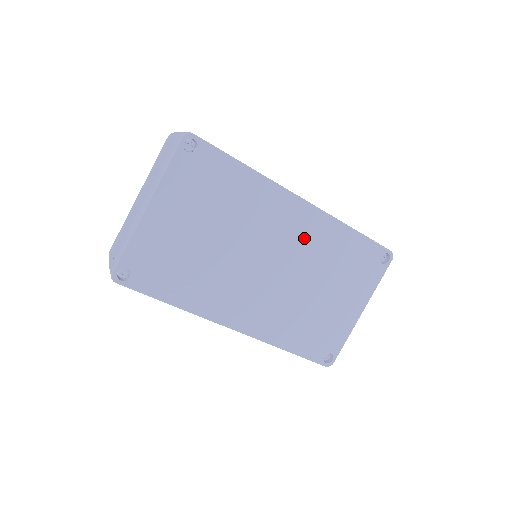
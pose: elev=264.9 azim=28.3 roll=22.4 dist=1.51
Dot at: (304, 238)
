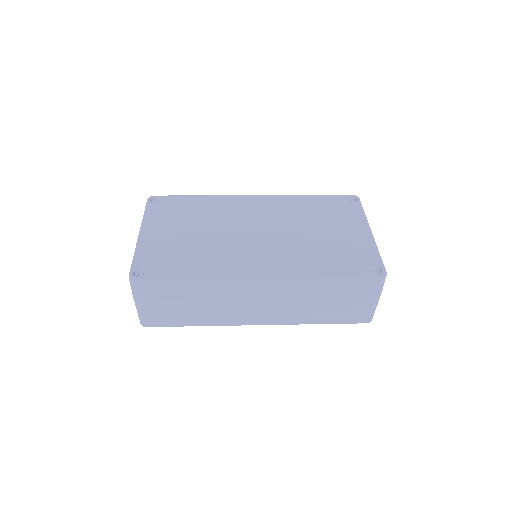
Dot at: (272, 211)
